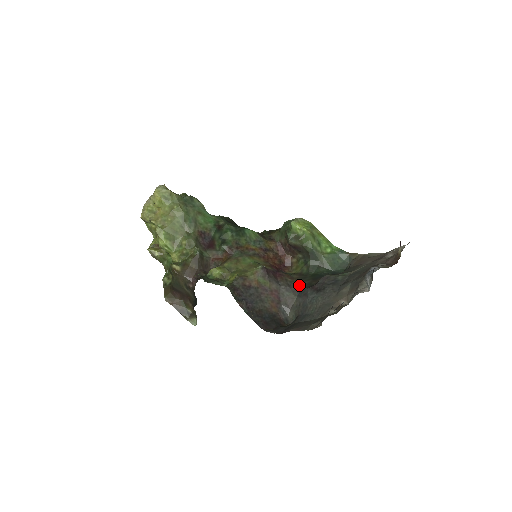
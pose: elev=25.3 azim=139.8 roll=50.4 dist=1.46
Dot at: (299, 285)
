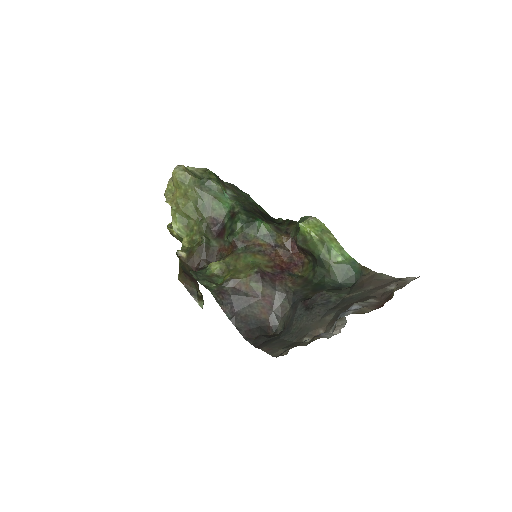
Dot at: (295, 294)
